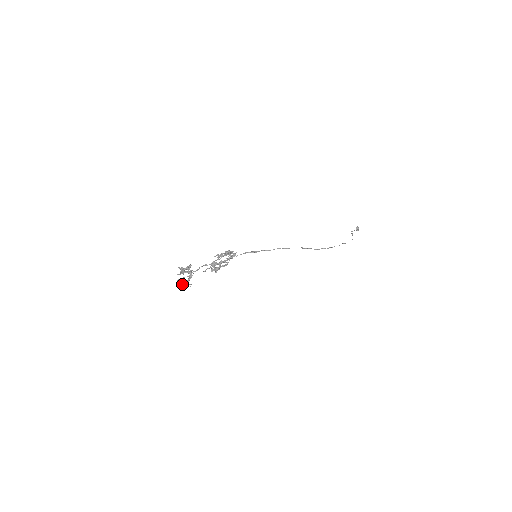
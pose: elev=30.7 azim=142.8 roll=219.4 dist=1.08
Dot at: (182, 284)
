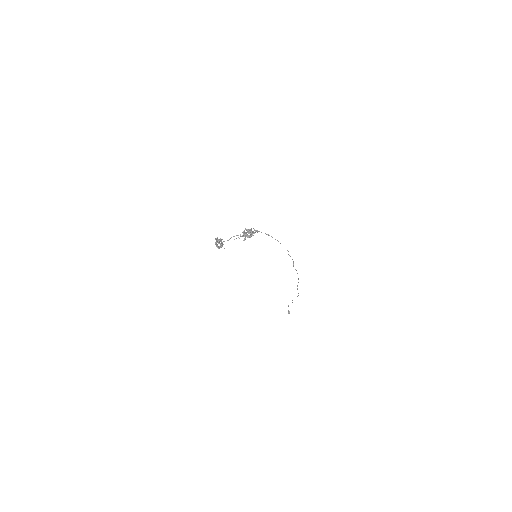
Dot at: (218, 247)
